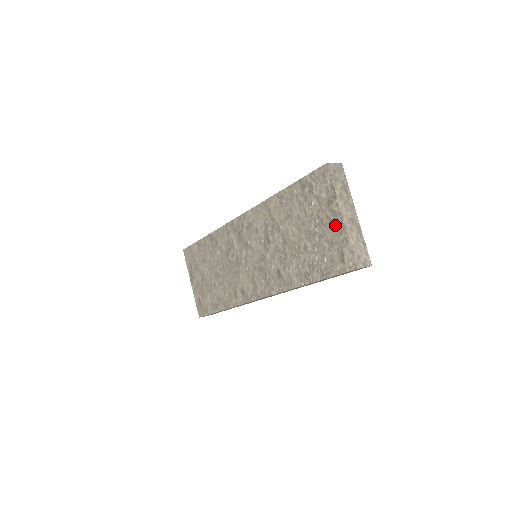
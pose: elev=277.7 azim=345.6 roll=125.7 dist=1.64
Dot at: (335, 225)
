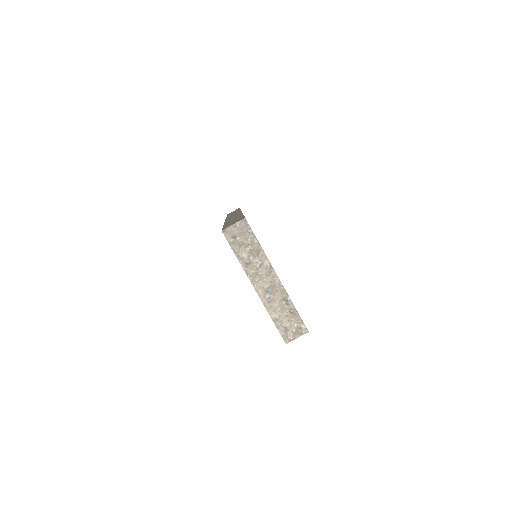
Dot at: occluded
